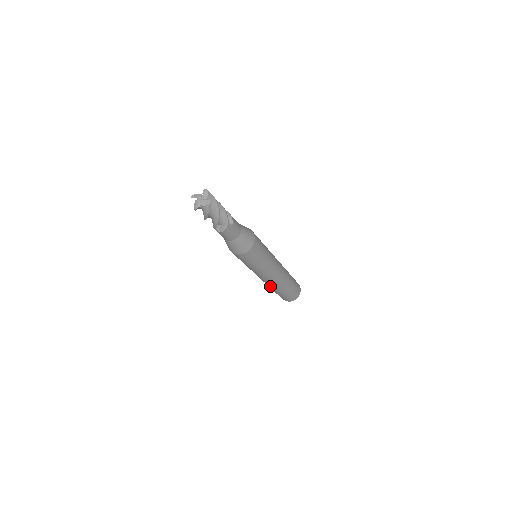
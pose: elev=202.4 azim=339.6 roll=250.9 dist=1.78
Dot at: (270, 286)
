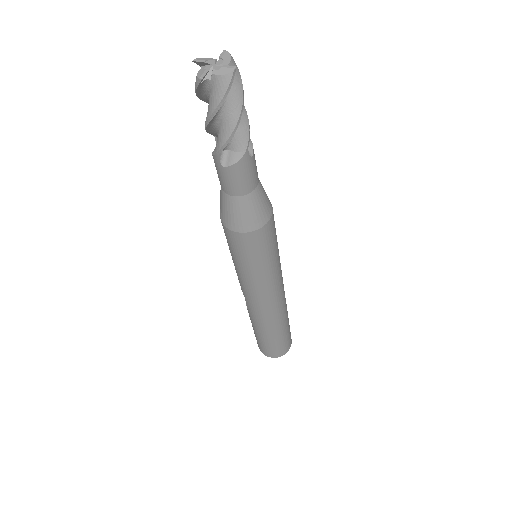
Dot at: (258, 321)
